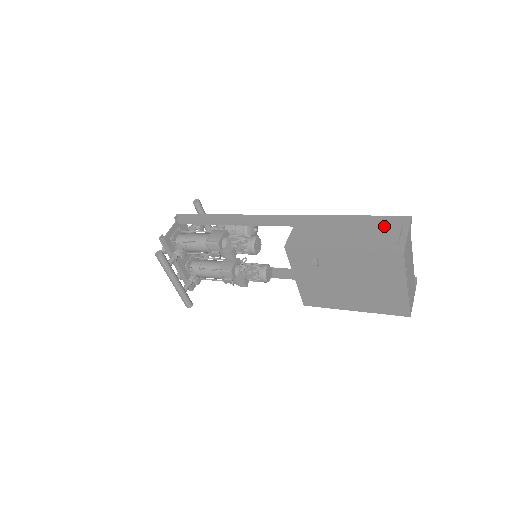
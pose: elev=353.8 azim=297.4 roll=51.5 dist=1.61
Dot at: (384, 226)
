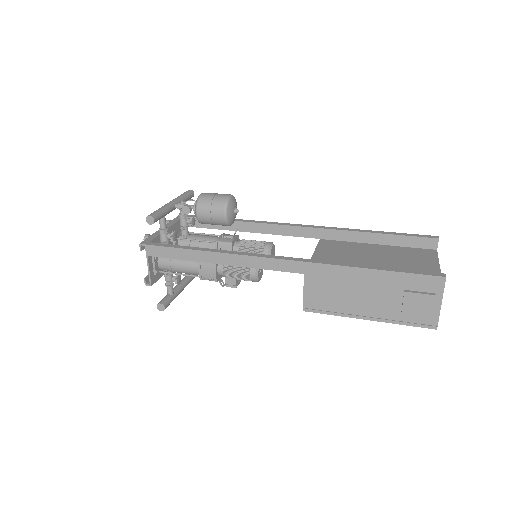
Dot at: (414, 297)
